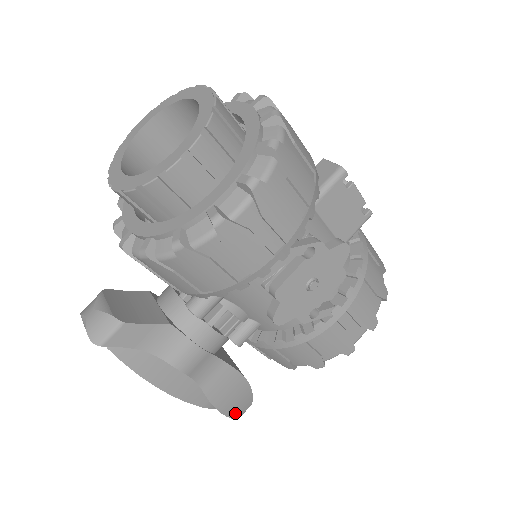
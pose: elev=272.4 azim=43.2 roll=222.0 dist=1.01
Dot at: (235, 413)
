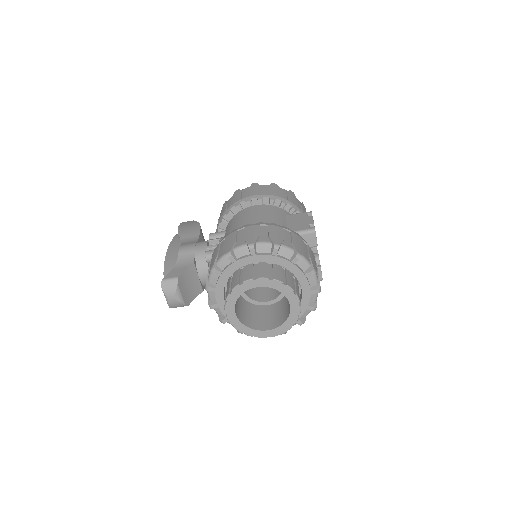
Dot at: occluded
